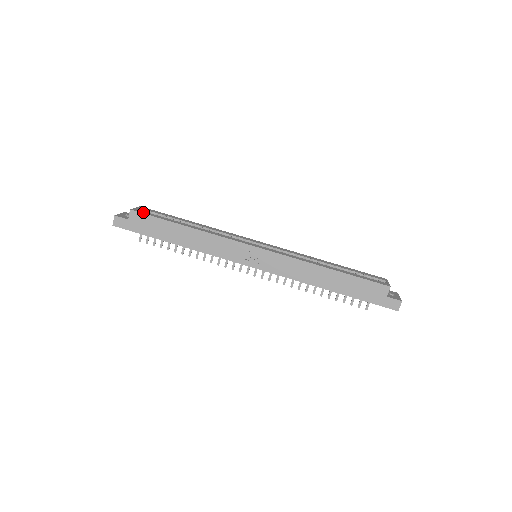
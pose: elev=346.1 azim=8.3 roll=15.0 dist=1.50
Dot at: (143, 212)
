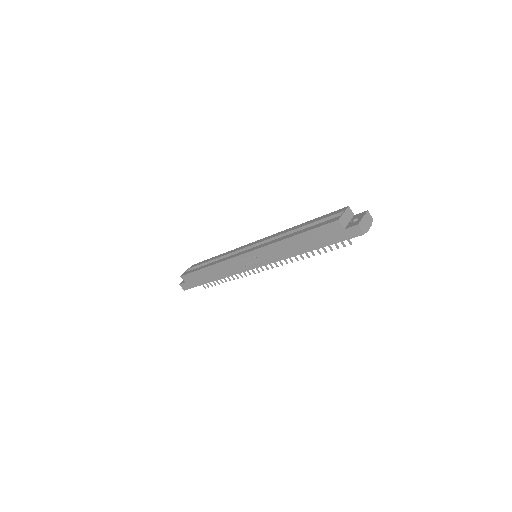
Dot at: (187, 273)
